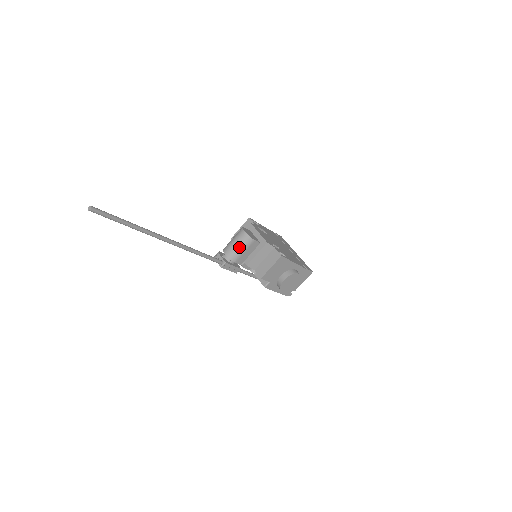
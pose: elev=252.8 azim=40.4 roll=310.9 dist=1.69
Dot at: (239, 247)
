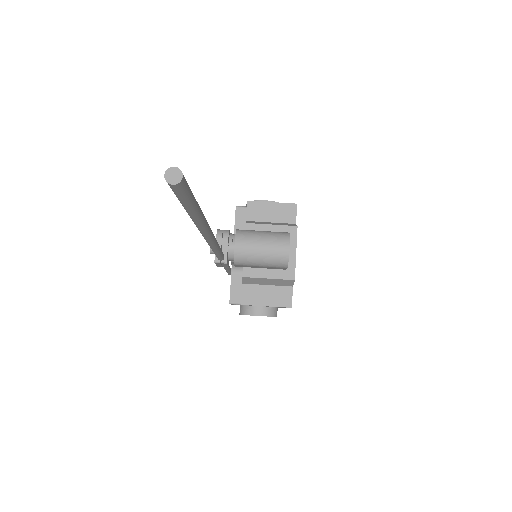
Dot at: (262, 259)
